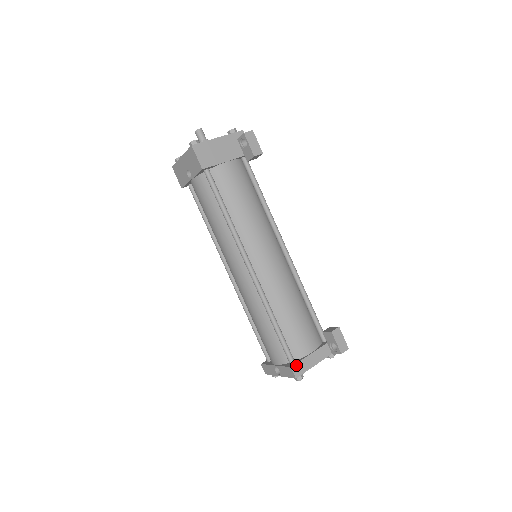
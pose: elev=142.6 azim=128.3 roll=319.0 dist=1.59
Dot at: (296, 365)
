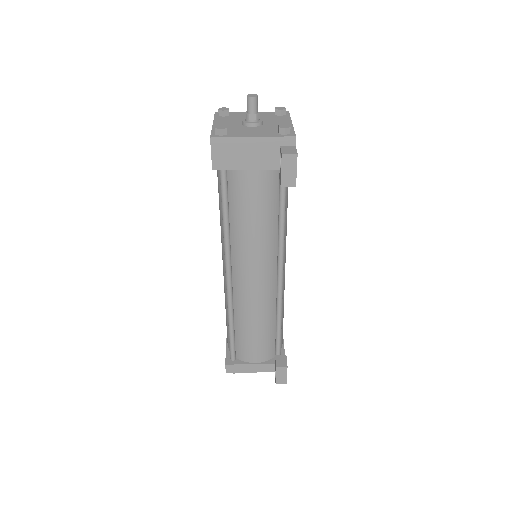
Dot at: (232, 365)
